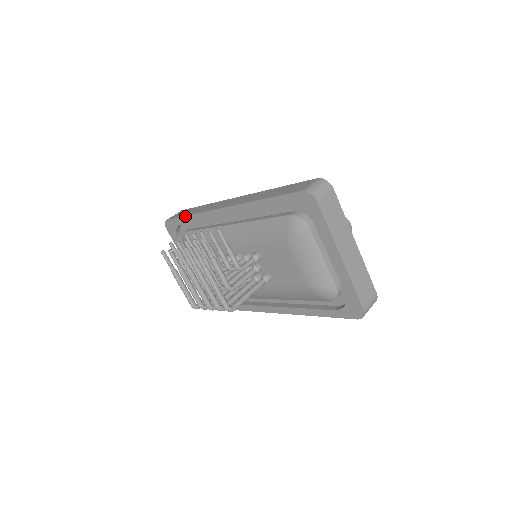
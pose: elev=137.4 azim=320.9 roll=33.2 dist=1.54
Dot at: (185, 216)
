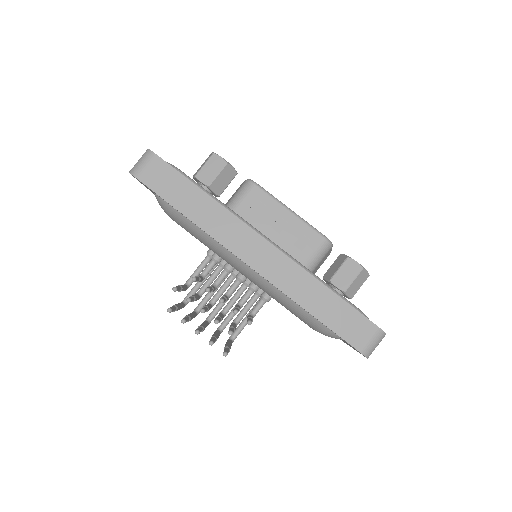
Dot at: occluded
